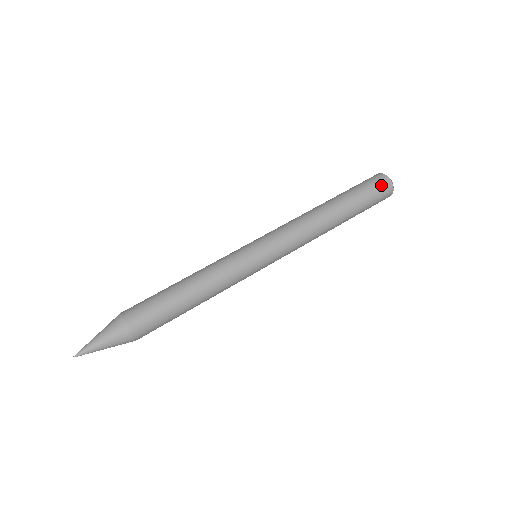
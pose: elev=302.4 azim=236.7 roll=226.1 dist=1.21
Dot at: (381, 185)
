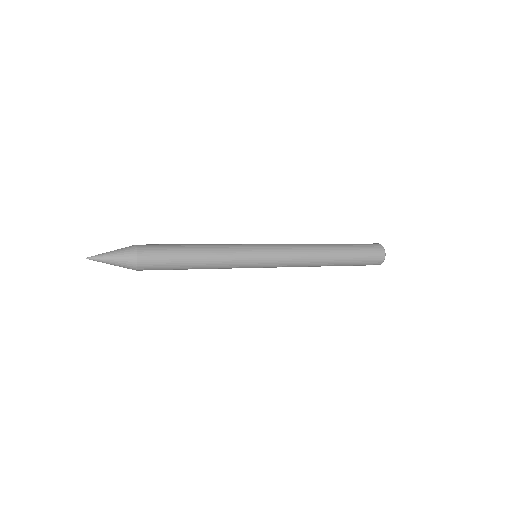
Dot at: (375, 249)
